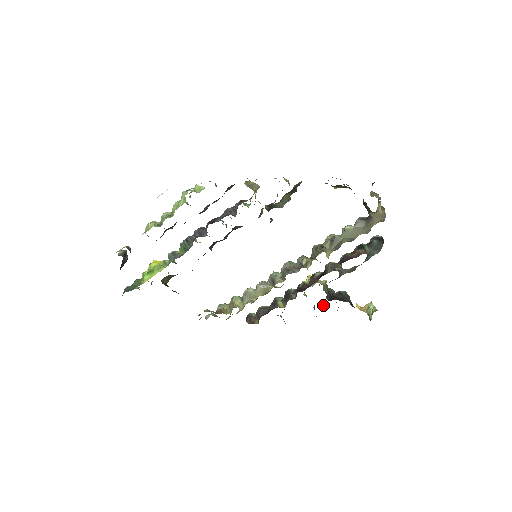
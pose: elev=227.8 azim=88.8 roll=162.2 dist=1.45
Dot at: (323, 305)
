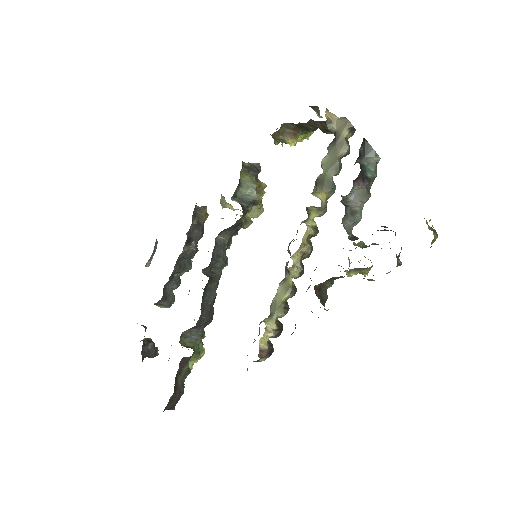
Dot at: occluded
